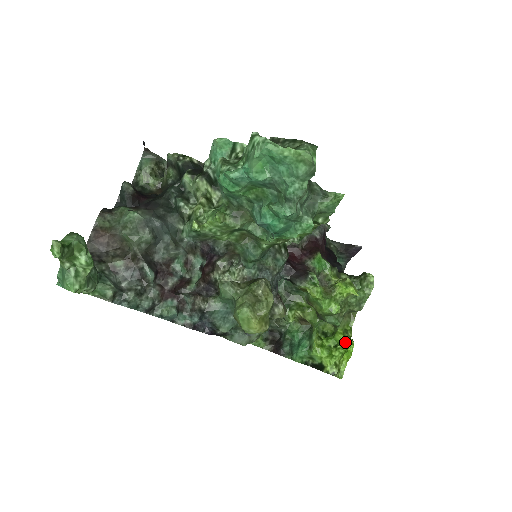
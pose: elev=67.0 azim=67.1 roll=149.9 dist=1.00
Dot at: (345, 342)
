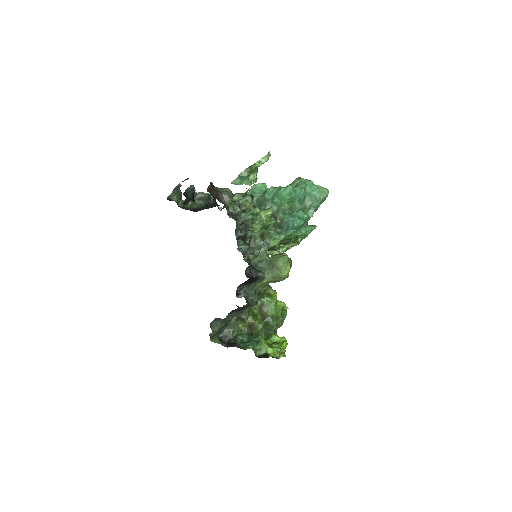
Dot at: (280, 339)
